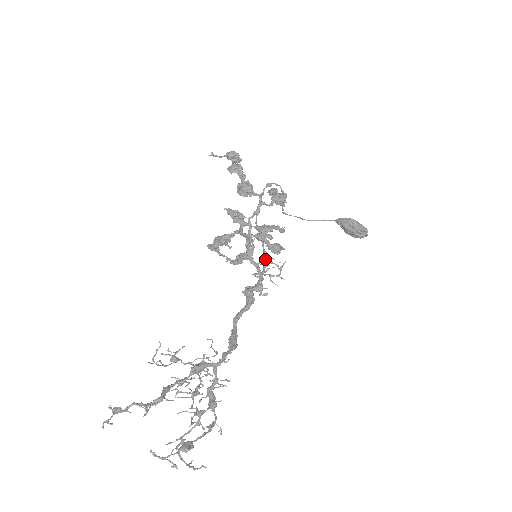
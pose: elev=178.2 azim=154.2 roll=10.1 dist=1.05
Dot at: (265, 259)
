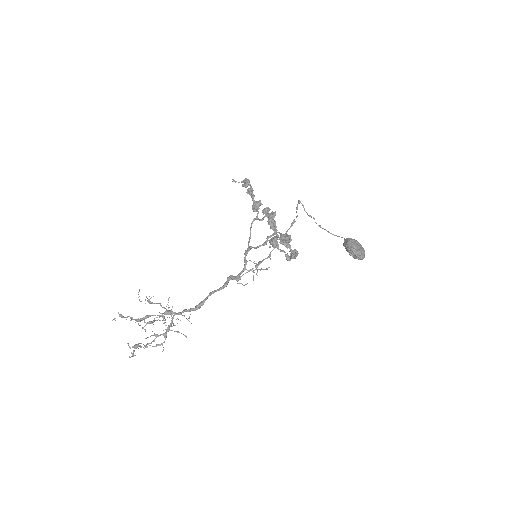
Dot at: (263, 260)
